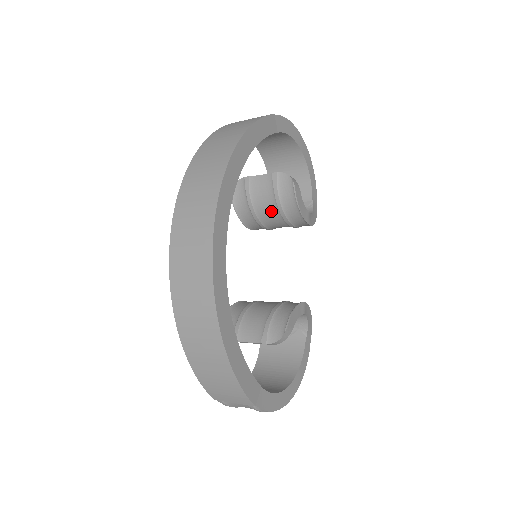
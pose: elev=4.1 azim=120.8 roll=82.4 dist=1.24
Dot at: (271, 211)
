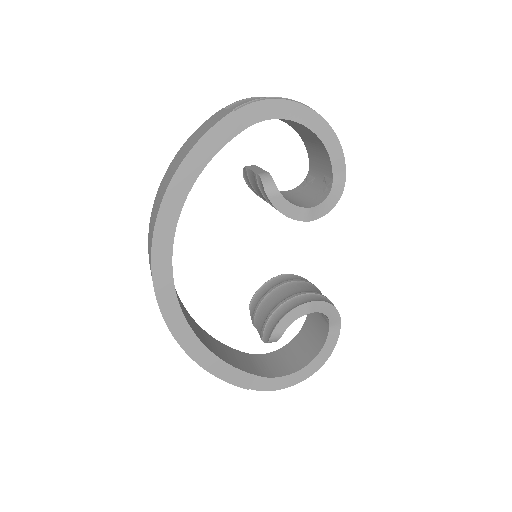
Dot at: occluded
